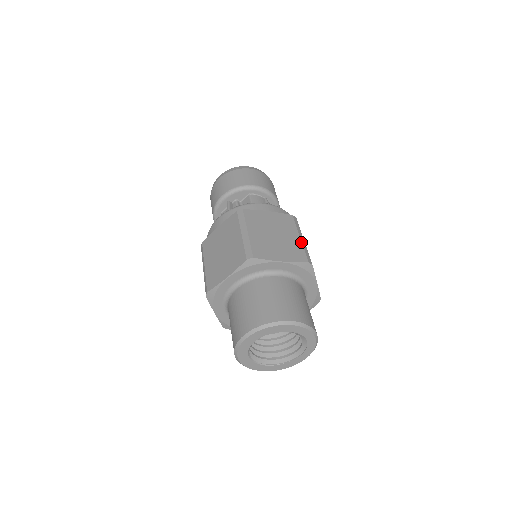
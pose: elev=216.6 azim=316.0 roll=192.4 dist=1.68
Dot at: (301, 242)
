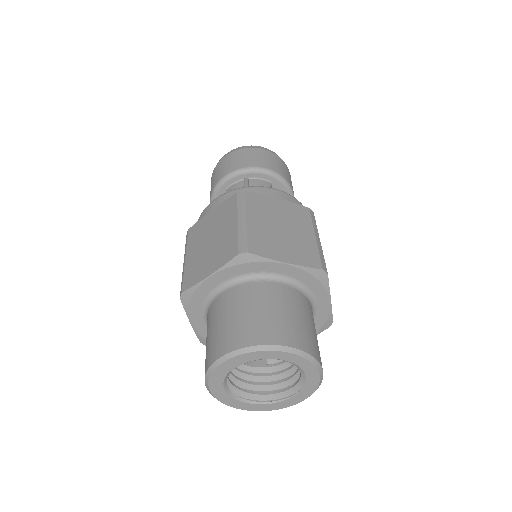
Dot at: (237, 227)
